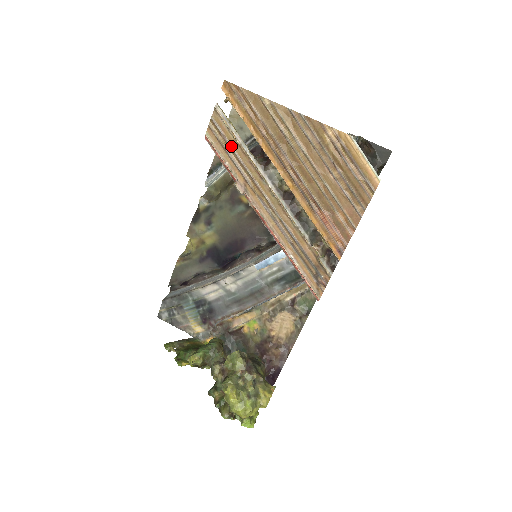
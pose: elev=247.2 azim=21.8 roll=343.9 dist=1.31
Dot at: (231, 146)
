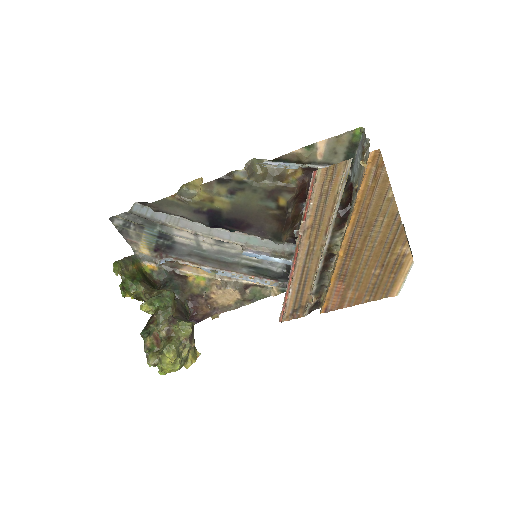
Dot at: (328, 196)
